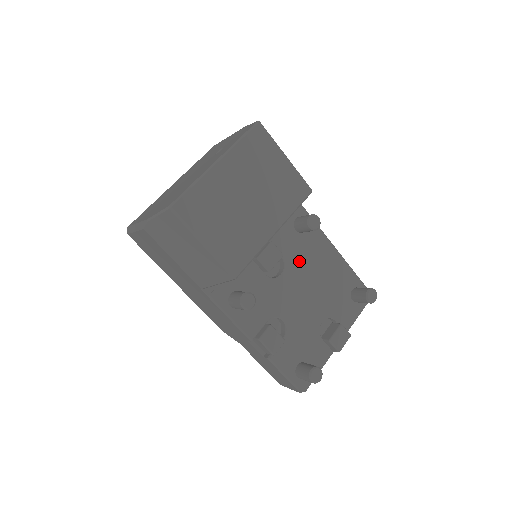
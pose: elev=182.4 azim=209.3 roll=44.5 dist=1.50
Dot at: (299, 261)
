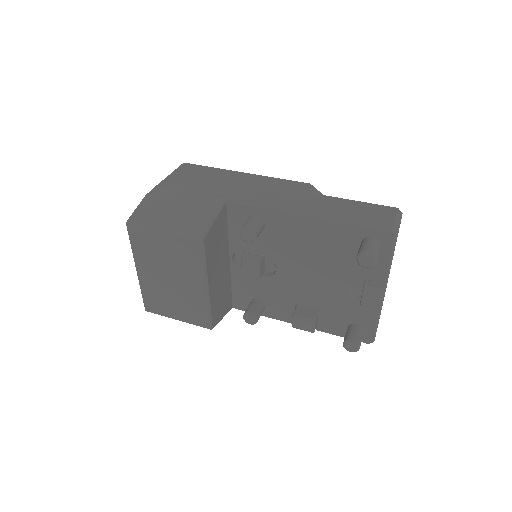
Dot at: (282, 251)
